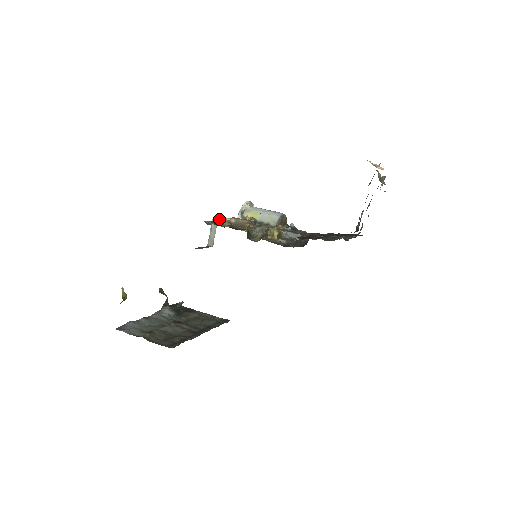
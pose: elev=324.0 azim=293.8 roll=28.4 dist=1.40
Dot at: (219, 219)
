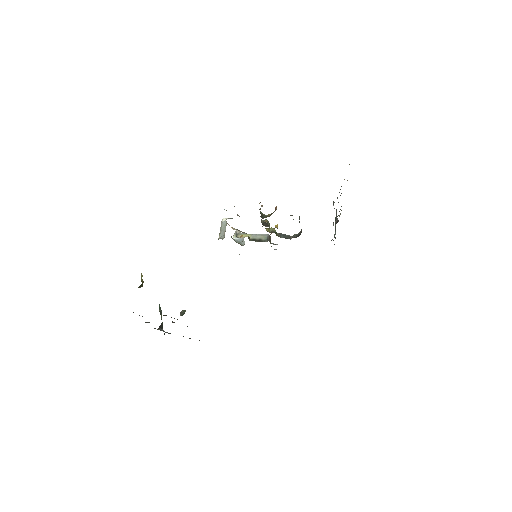
Dot at: occluded
